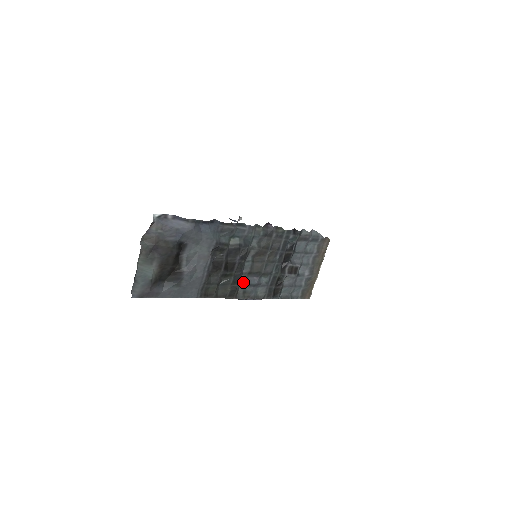
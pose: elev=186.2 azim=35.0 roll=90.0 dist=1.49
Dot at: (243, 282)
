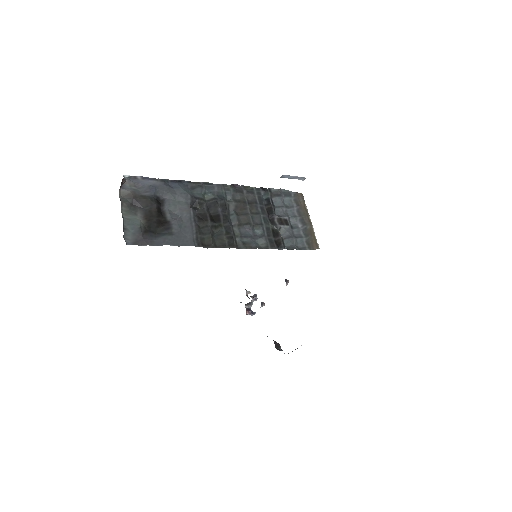
Dot at: (237, 234)
